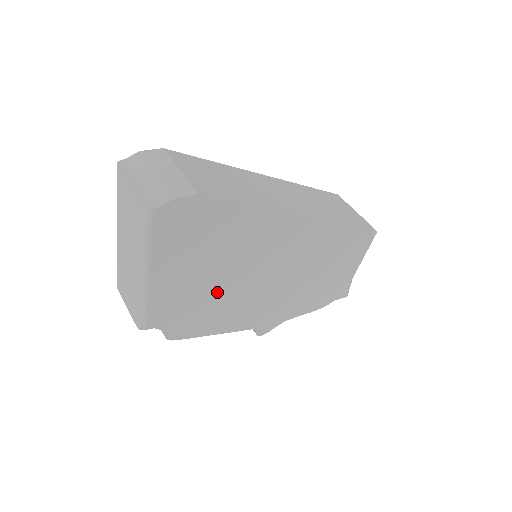
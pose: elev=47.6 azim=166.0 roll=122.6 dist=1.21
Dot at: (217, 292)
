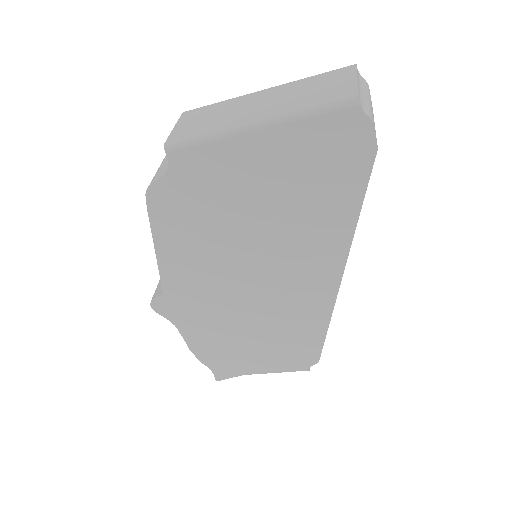
Dot at: (228, 223)
